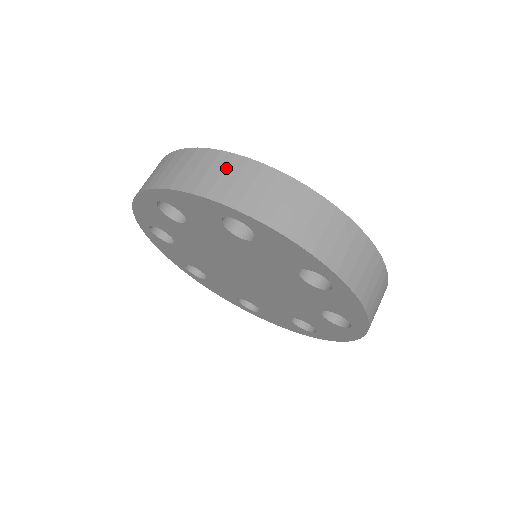
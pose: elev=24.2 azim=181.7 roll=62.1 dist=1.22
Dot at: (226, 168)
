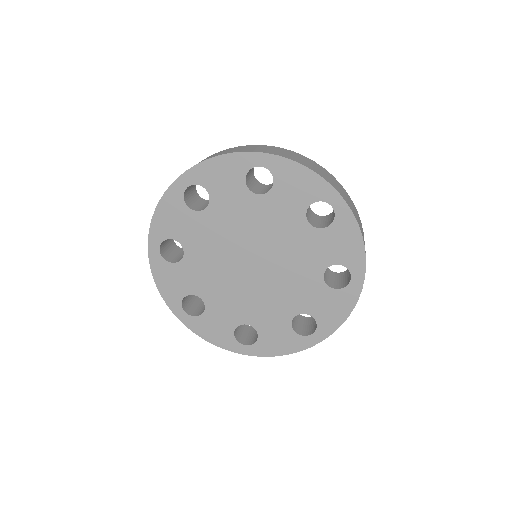
Dot at: occluded
